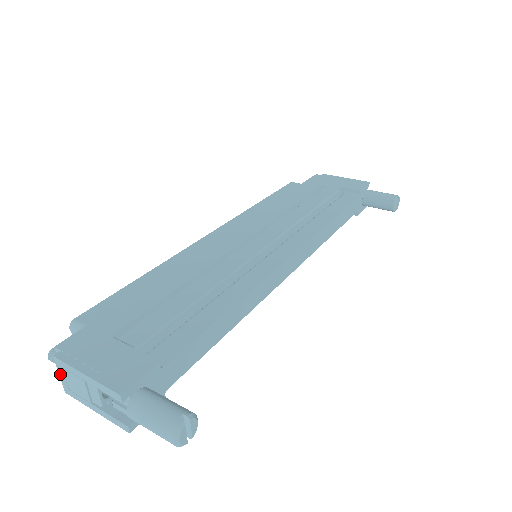
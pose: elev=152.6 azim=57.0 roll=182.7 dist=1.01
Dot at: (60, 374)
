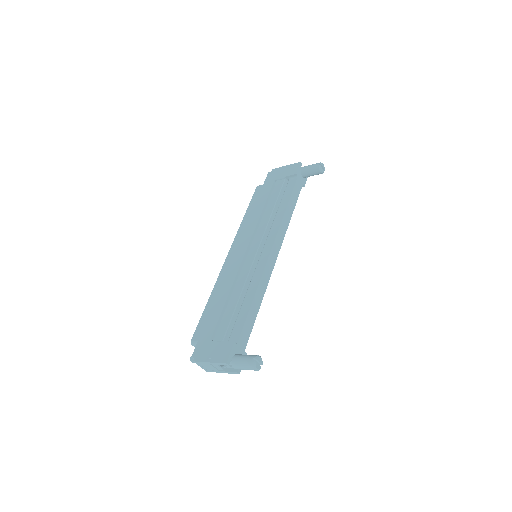
Dot at: (200, 366)
